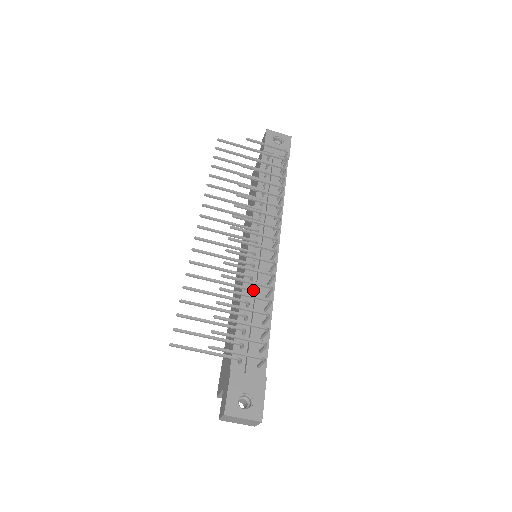
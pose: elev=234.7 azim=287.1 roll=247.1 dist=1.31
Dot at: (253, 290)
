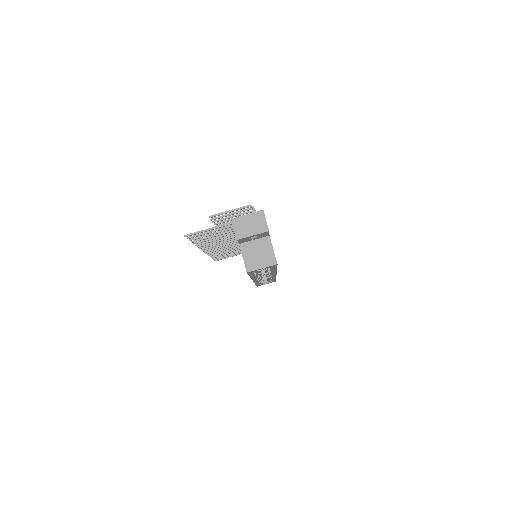
Dot at: occluded
